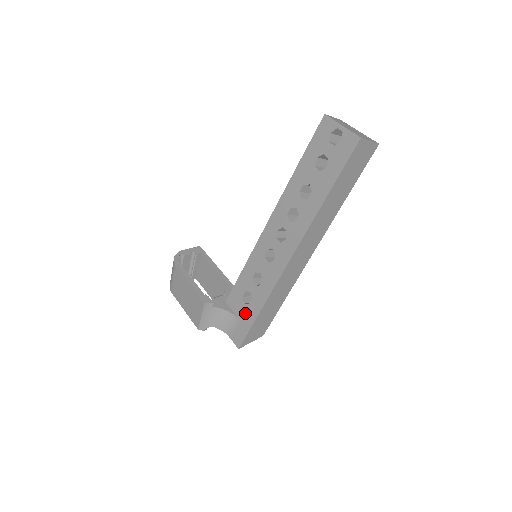
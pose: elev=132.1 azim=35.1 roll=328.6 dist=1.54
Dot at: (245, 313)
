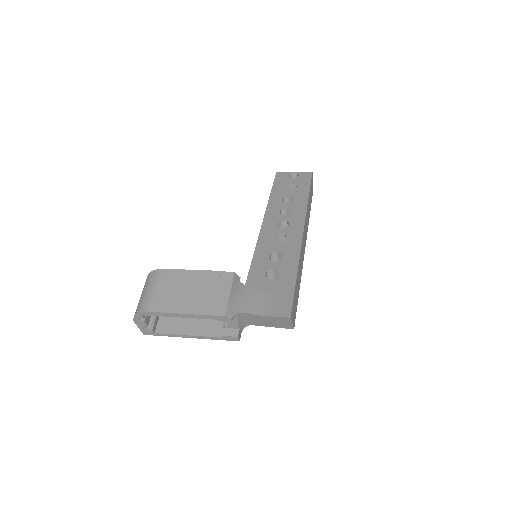
Dot at: (278, 285)
